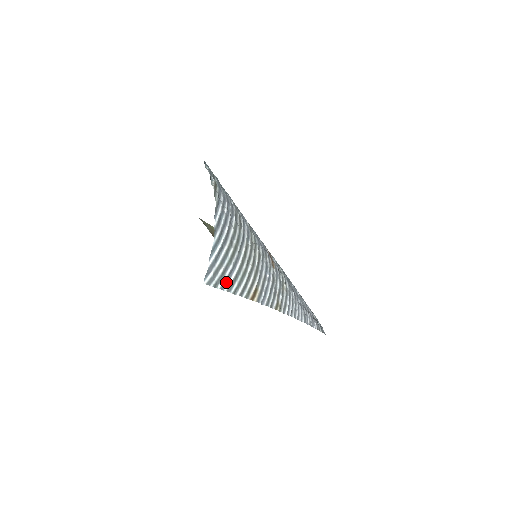
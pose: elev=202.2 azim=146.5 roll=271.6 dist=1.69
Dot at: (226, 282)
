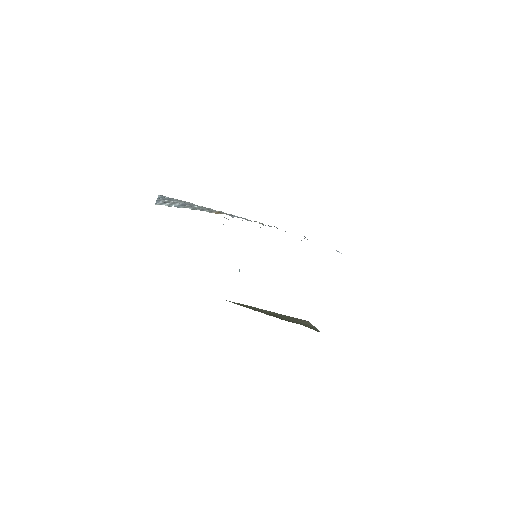
Dot at: (180, 206)
